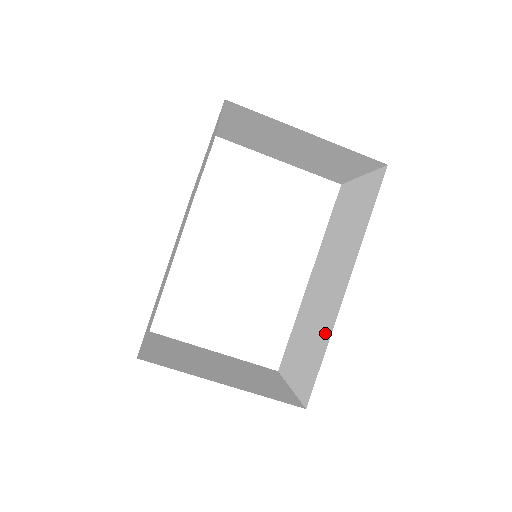
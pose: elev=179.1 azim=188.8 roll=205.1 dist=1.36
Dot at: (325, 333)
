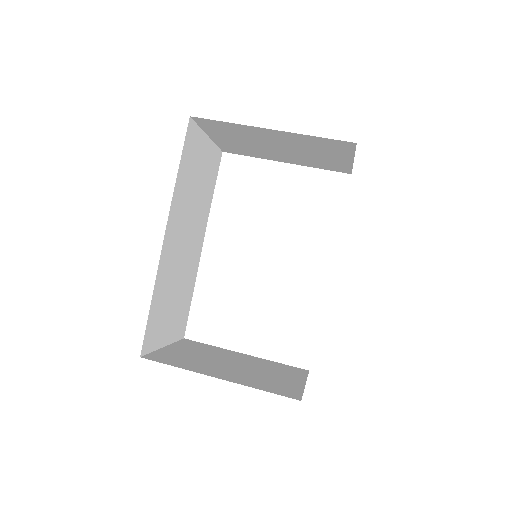
Dot at: occluded
